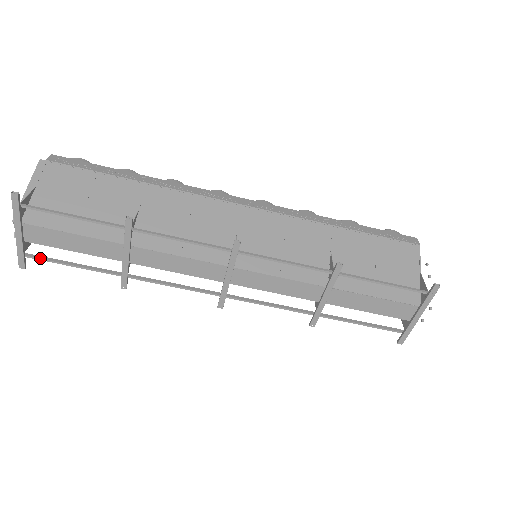
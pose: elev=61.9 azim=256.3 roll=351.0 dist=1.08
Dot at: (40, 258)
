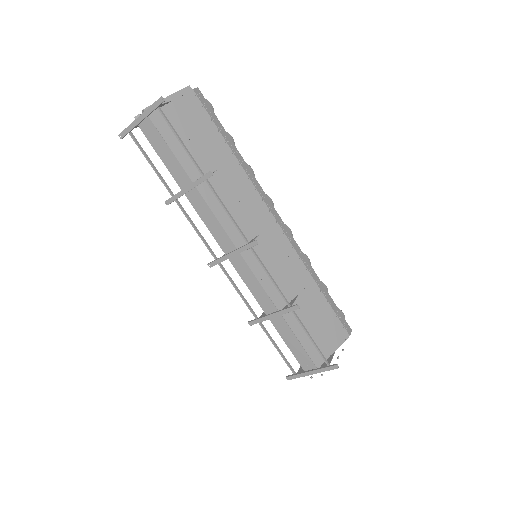
Dot at: (136, 142)
